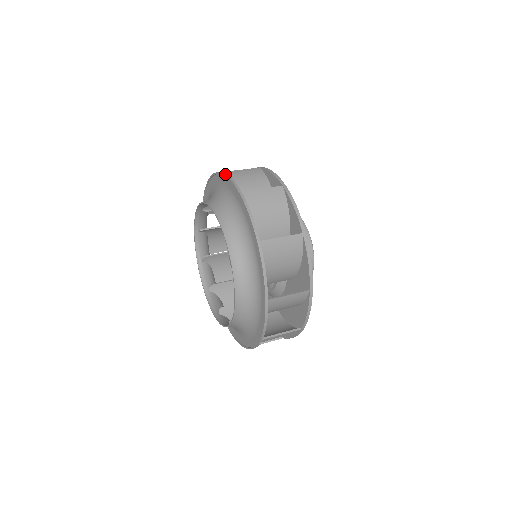
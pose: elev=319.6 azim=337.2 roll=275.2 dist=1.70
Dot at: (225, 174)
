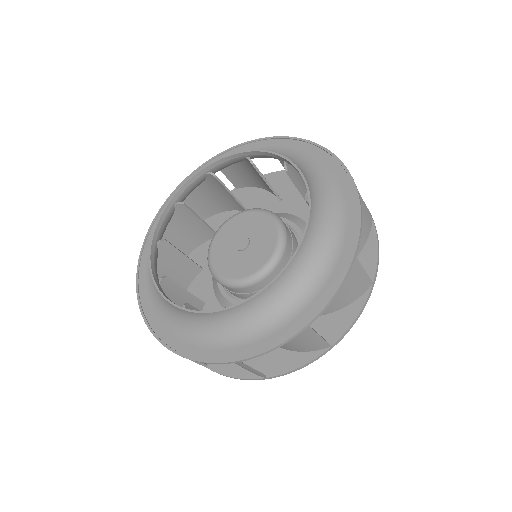
Dot at: occluded
